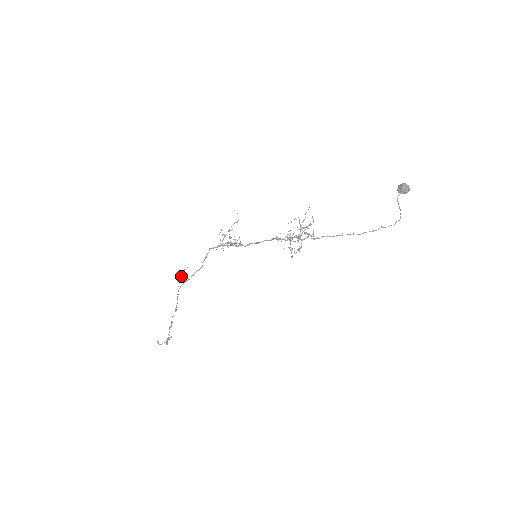
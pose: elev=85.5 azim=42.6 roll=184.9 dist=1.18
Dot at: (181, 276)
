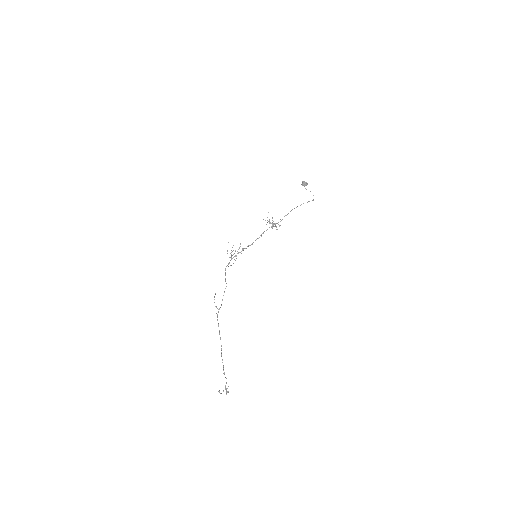
Dot at: occluded
